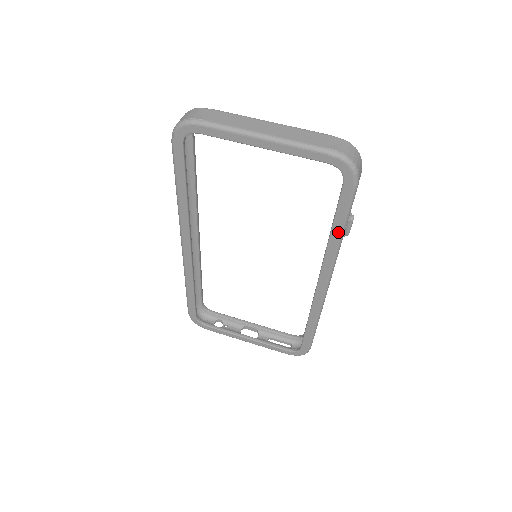
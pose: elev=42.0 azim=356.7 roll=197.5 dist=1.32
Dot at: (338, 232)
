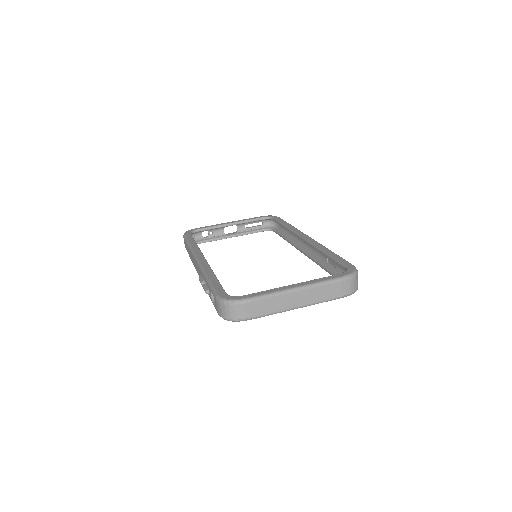
Dot at: occluded
